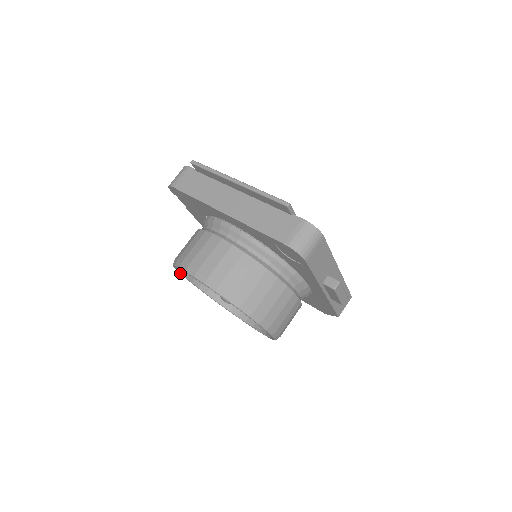
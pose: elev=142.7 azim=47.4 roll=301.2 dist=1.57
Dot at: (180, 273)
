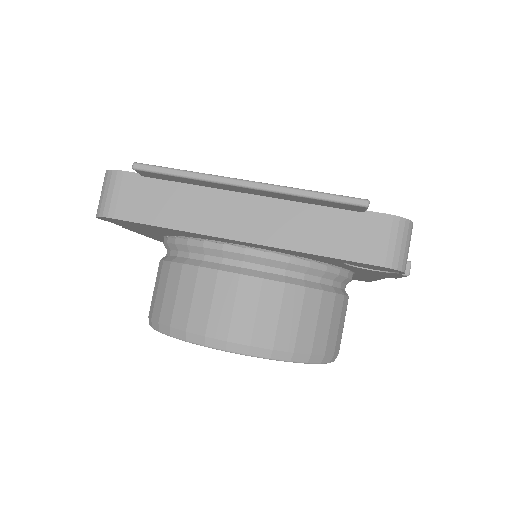
Dot at: occluded
